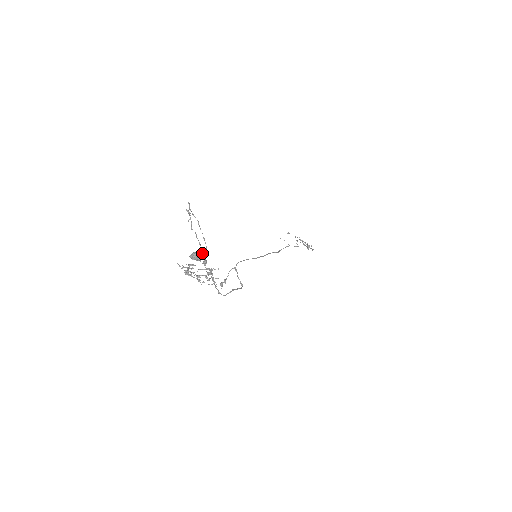
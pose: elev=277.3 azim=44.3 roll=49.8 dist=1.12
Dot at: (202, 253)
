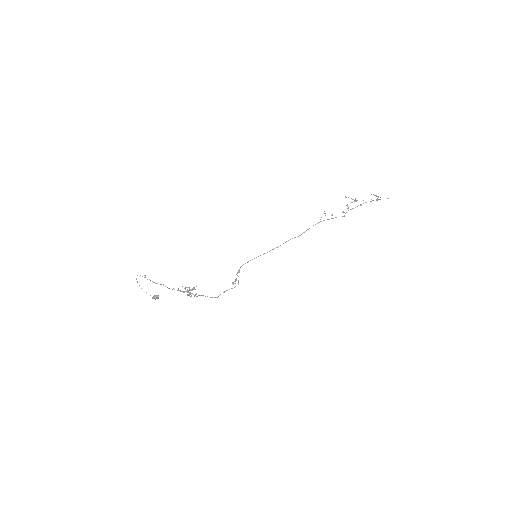
Dot at: (152, 297)
